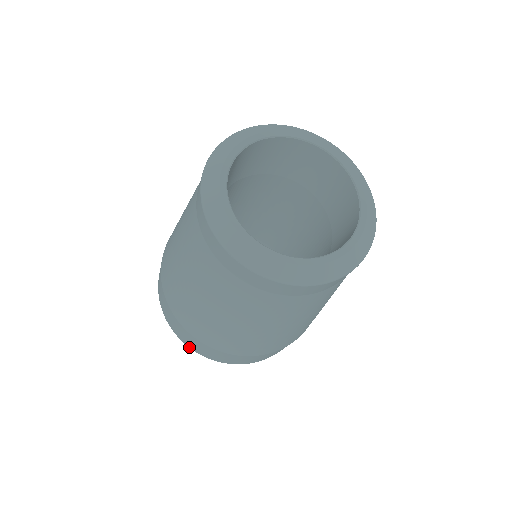
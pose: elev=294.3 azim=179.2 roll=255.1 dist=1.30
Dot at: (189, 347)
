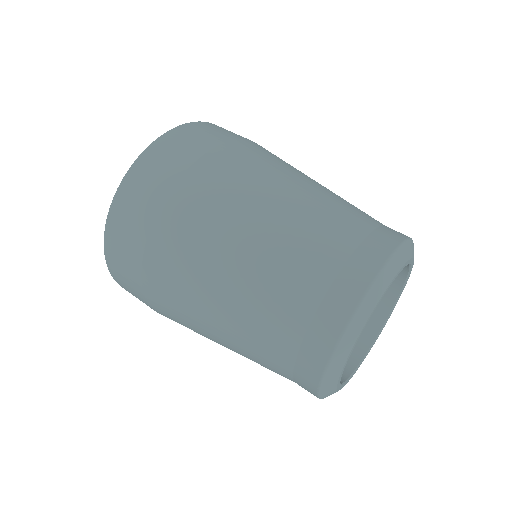
Dot at: (111, 273)
